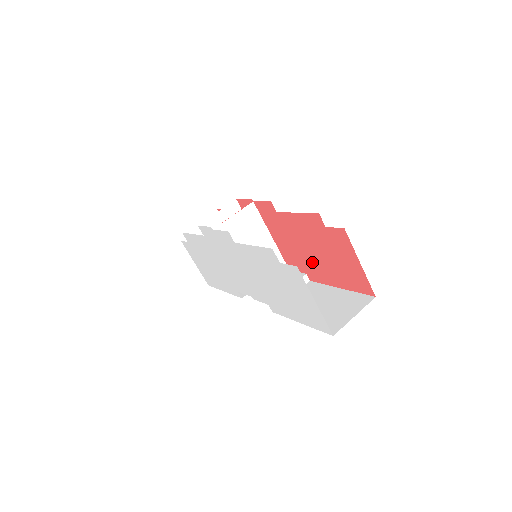
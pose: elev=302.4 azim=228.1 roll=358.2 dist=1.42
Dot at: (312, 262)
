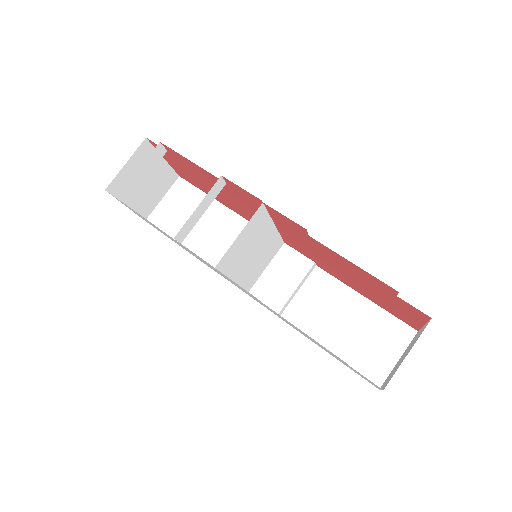
Dot at: (337, 272)
